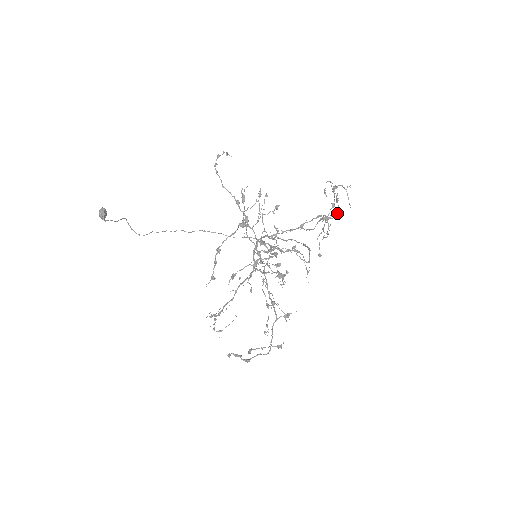
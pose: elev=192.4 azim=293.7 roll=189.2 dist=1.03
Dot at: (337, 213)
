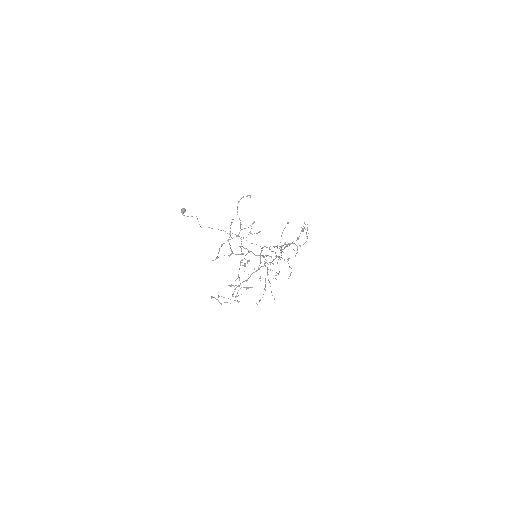
Dot at: occluded
